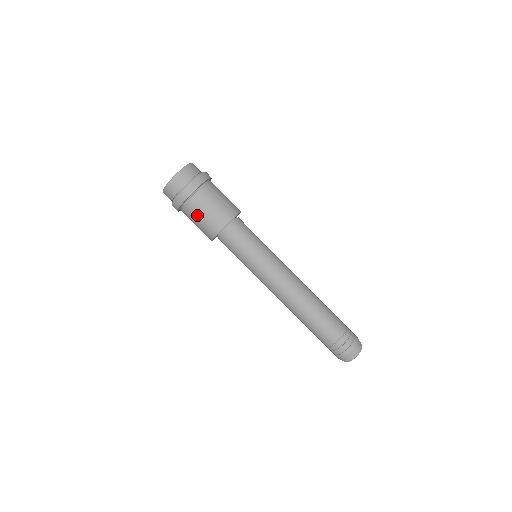
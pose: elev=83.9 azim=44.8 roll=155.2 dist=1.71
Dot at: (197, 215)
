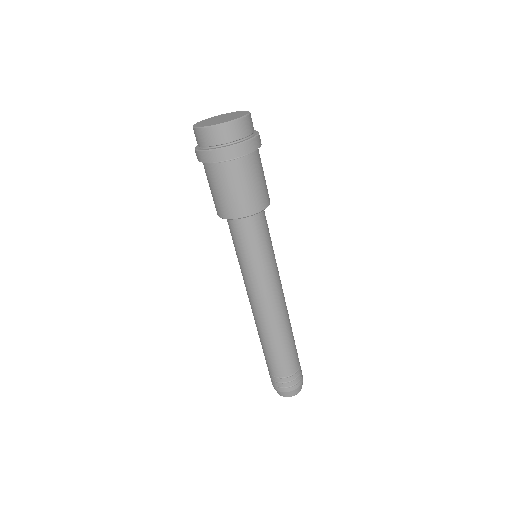
Dot at: (228, 184)
